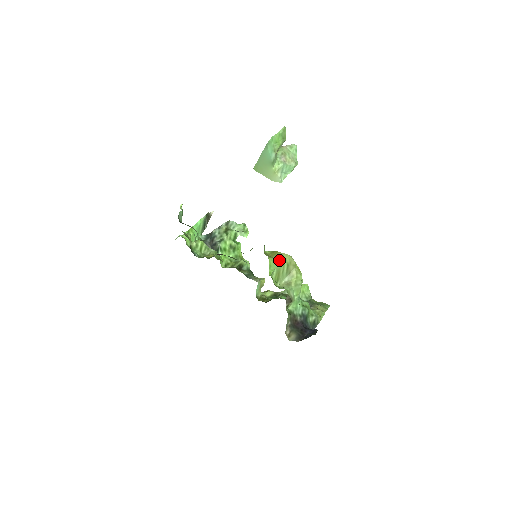
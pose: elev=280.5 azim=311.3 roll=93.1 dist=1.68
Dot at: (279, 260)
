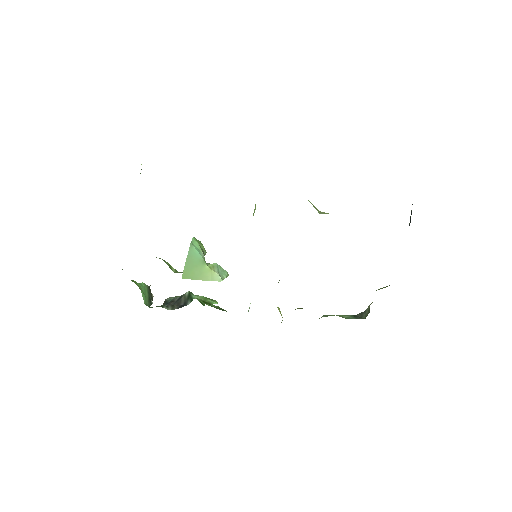
Dot at: occluded
